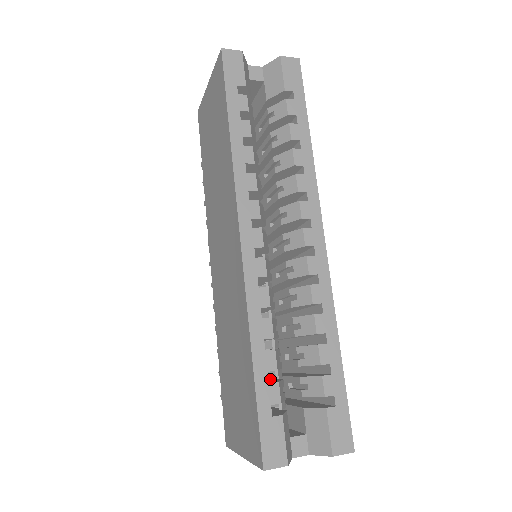
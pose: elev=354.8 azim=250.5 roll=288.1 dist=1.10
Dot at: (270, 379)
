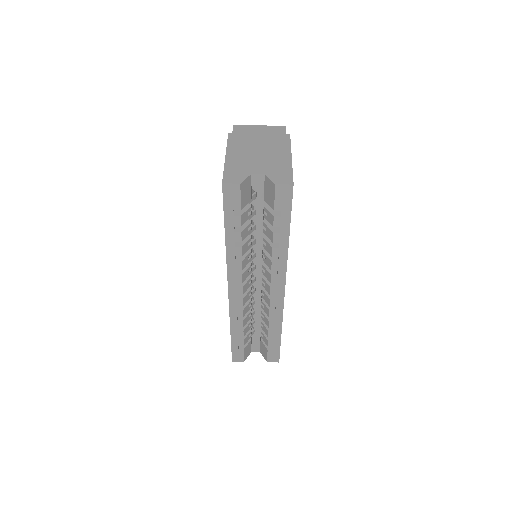
Dot at: occluded
